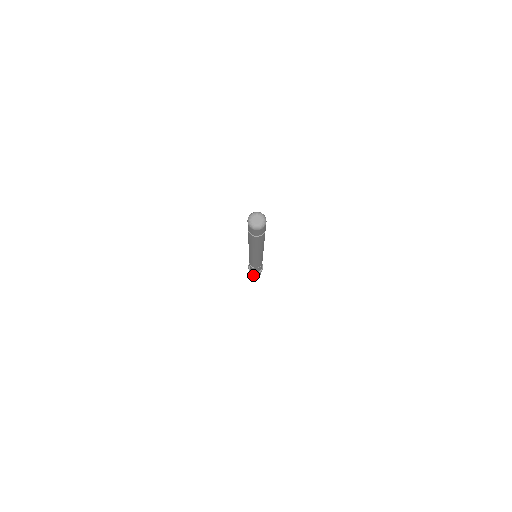
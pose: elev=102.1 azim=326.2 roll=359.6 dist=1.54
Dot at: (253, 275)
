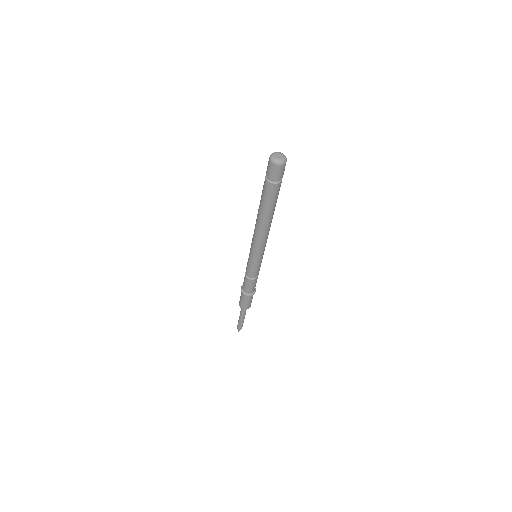
Dot at: (246, 304)
